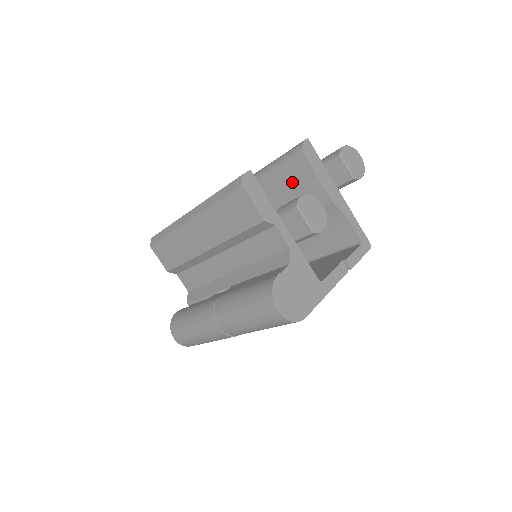
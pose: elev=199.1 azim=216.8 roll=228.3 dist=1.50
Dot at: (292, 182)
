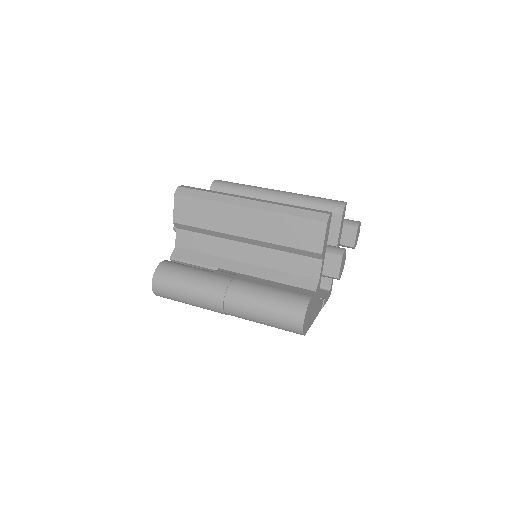
Dot at: occluded
